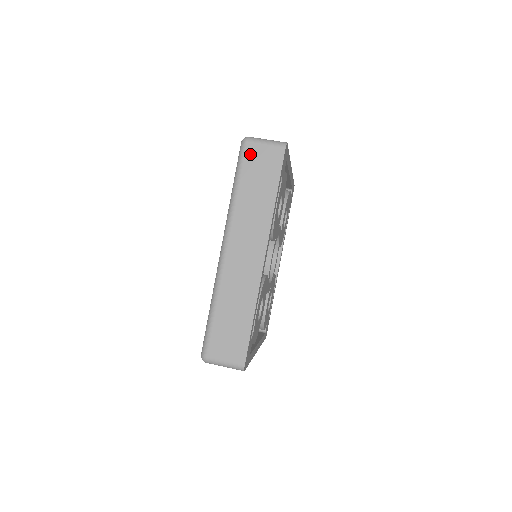
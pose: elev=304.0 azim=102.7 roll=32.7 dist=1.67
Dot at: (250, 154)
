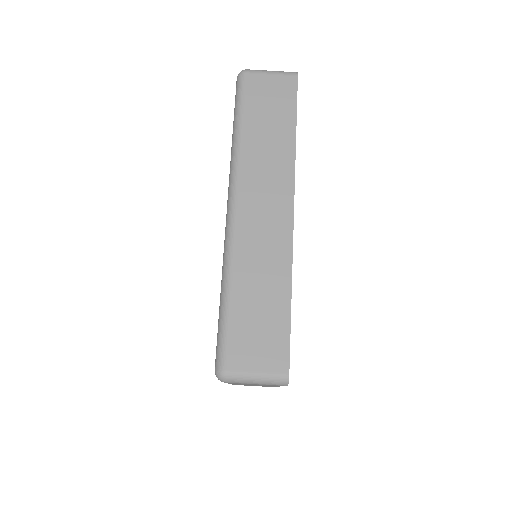
Dot at: (252, 86)
